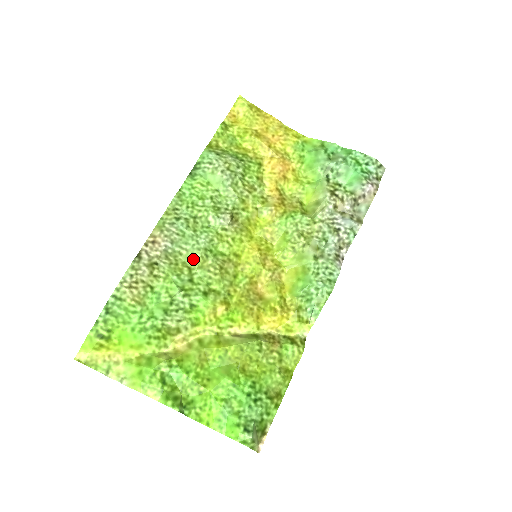
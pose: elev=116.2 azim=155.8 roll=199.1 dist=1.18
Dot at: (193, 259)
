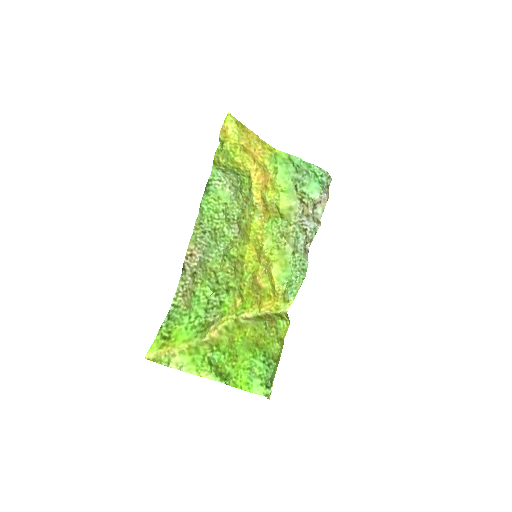
Dot at: (217, 264)
